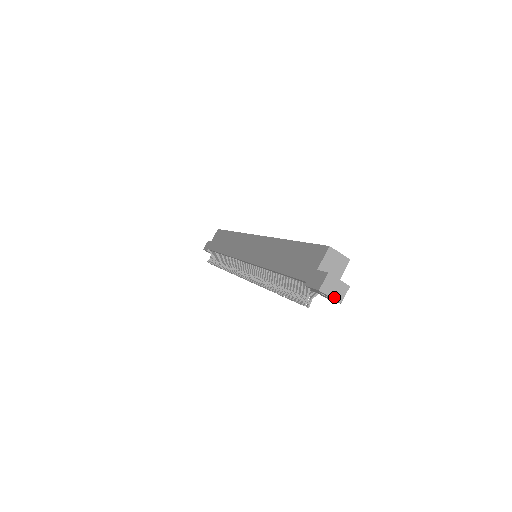
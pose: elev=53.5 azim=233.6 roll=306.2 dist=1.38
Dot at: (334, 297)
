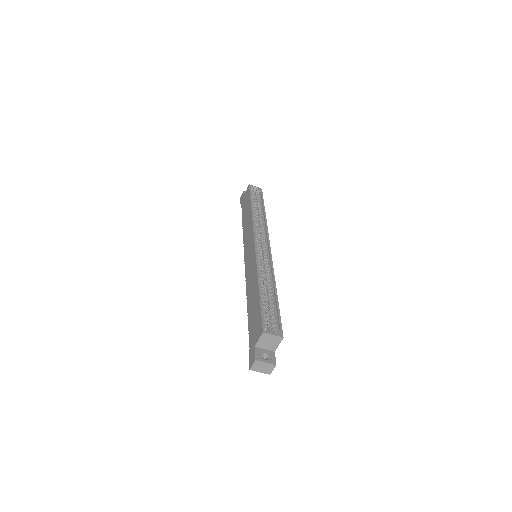
Dot at: (263, 372)
